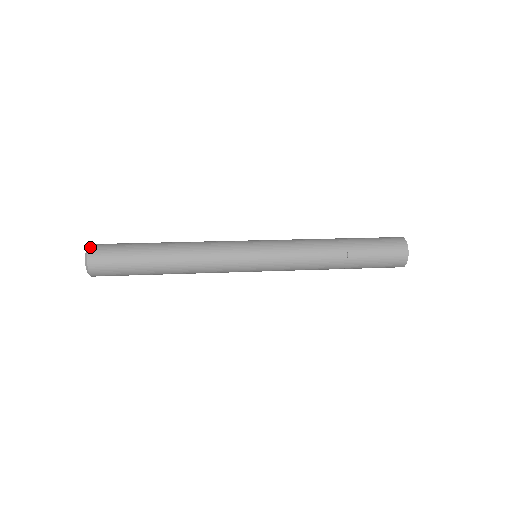
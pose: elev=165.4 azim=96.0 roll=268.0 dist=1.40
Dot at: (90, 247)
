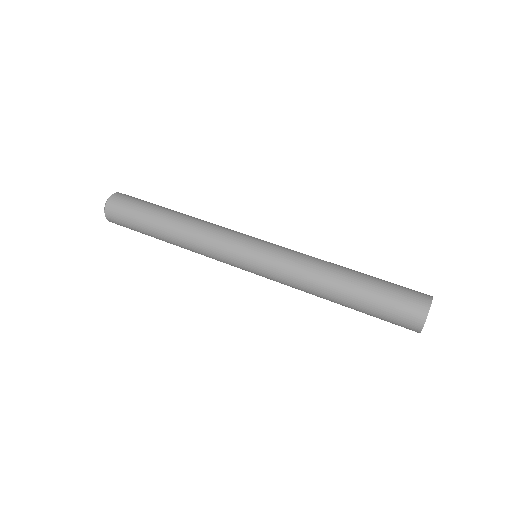
Dot at: (108, 200)
